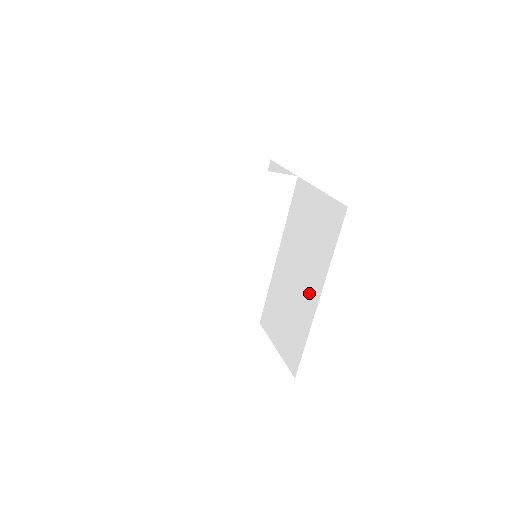
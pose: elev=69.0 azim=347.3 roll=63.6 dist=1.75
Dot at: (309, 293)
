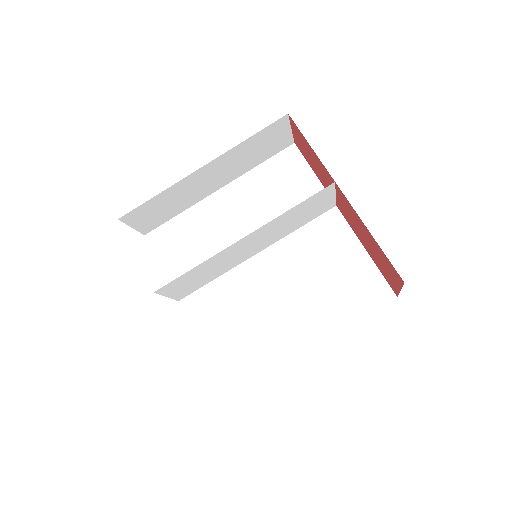
Dot at: (297, 331)
